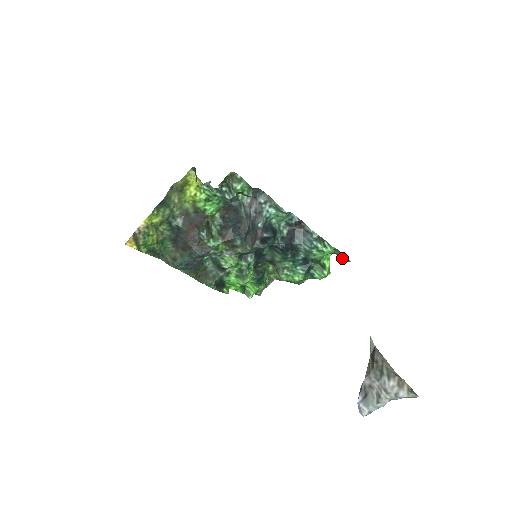
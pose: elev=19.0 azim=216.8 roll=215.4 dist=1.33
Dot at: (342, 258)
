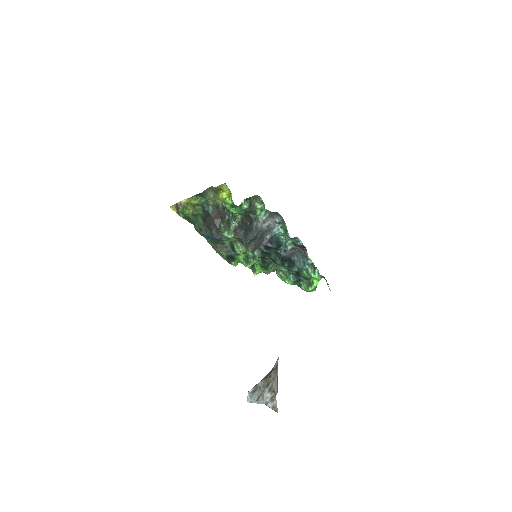
Dot at: occluded
